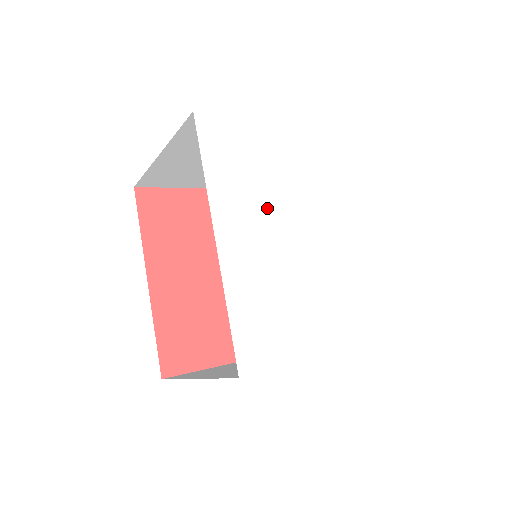
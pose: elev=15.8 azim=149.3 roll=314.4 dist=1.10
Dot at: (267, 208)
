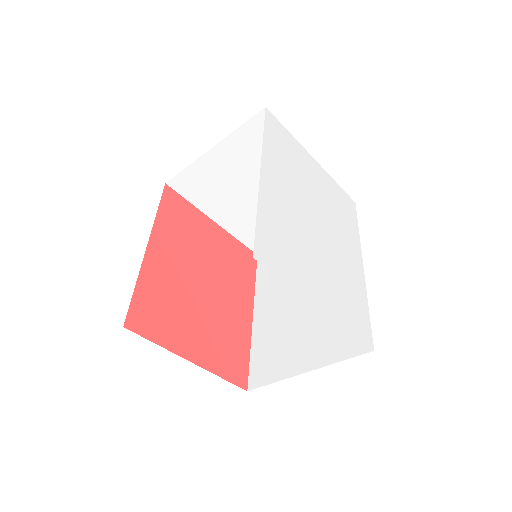
Dot at: (296, 187)
